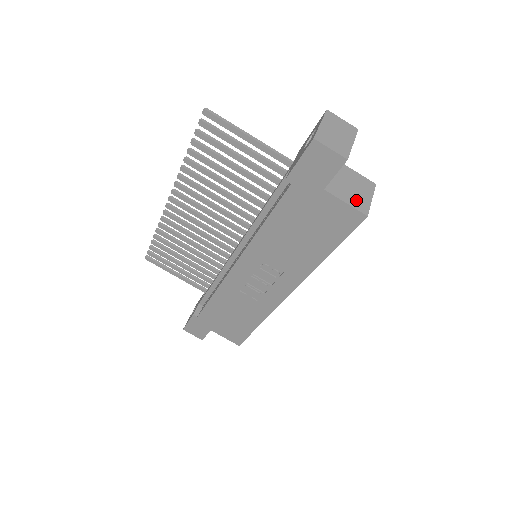
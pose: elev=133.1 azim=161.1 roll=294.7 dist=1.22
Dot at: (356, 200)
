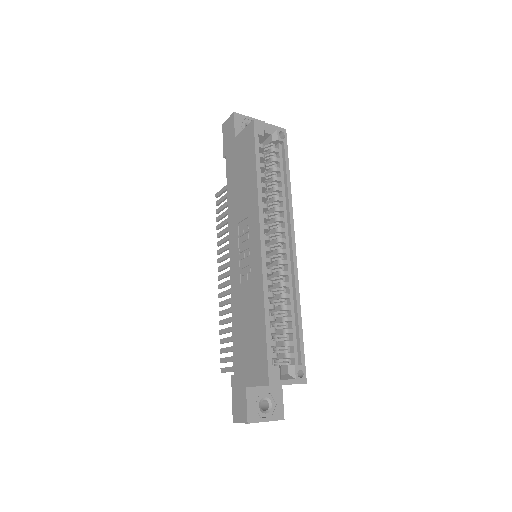
Dot at: occluded
